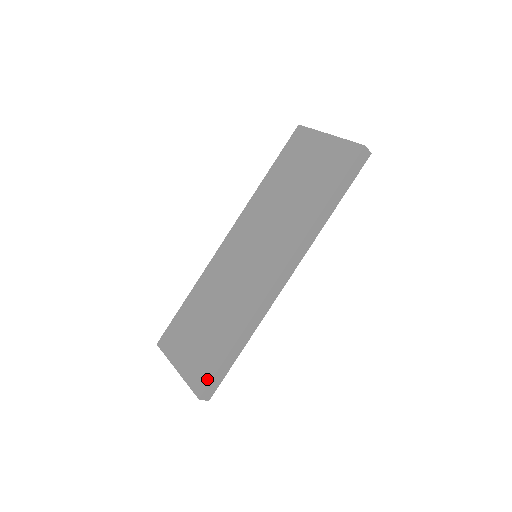
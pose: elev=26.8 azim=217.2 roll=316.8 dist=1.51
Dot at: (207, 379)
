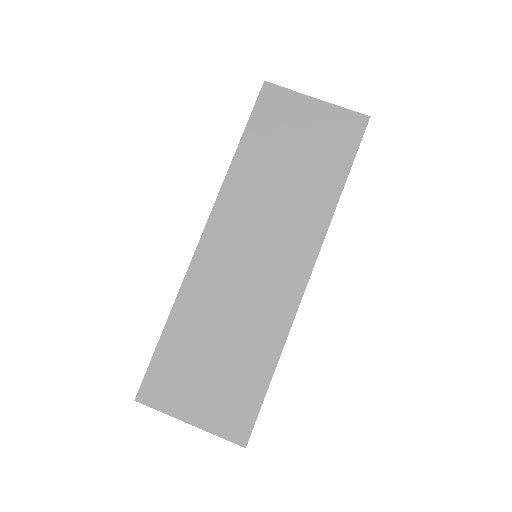
Dot at: (249, 421)
